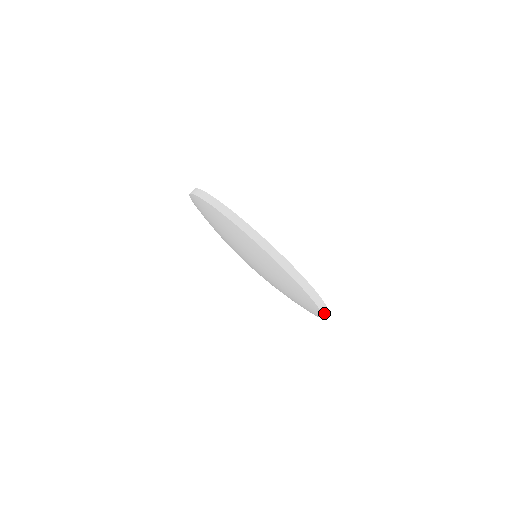
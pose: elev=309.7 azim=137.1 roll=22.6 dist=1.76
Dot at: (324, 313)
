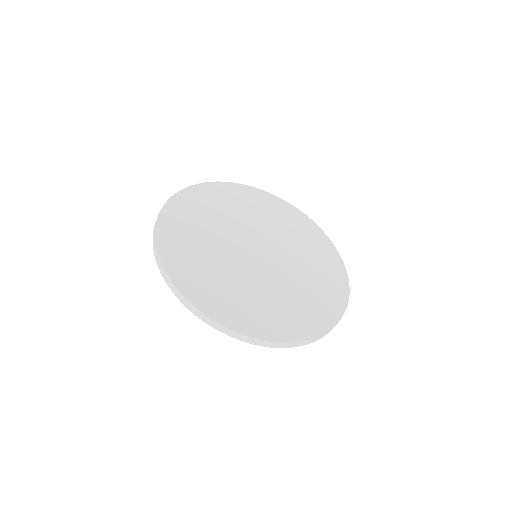
Dot at: occluded
